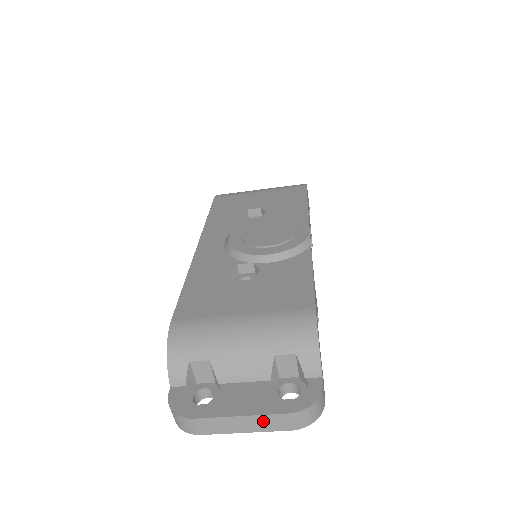
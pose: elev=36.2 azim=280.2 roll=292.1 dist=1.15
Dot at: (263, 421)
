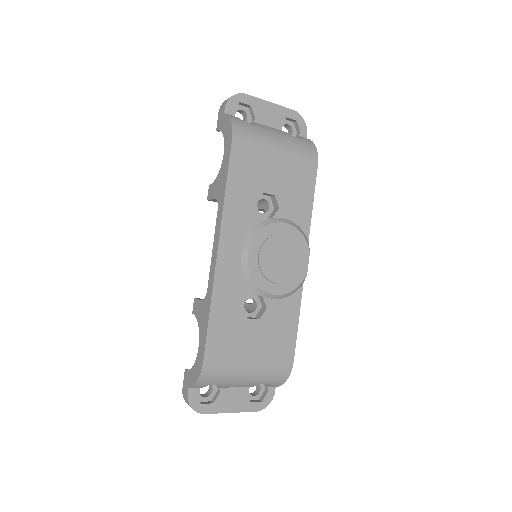
Dot at: (240, 410)
